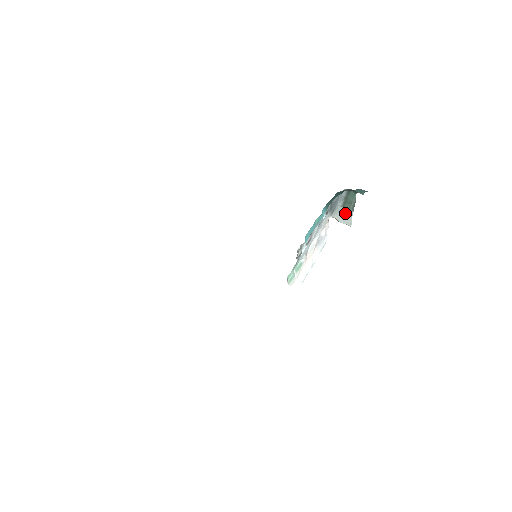
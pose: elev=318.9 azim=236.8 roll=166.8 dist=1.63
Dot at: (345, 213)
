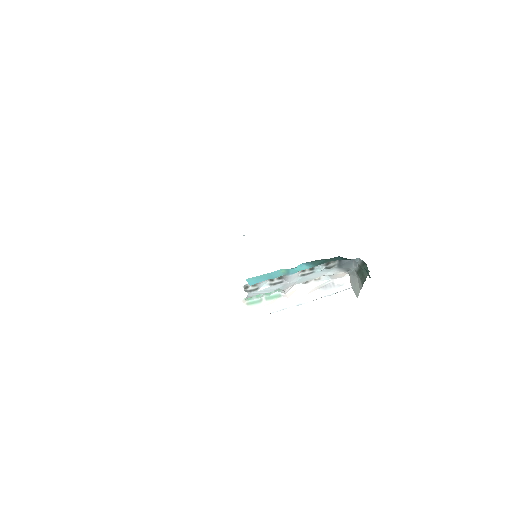
Dot at: (357, 280)
